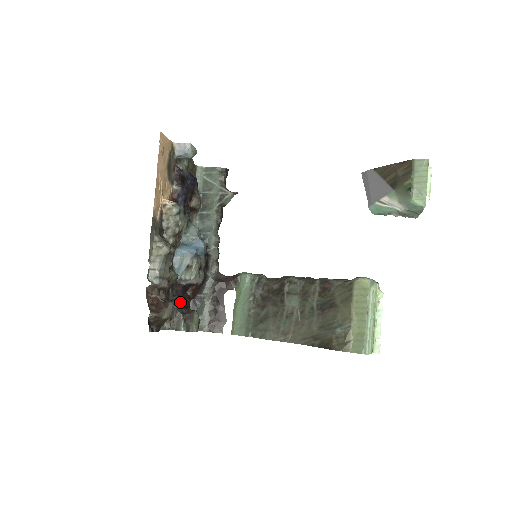
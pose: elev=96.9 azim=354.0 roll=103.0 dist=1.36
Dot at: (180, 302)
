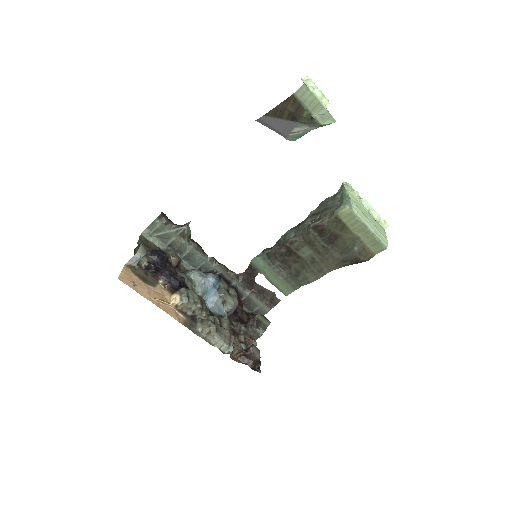
Dot at: (243, 324)
